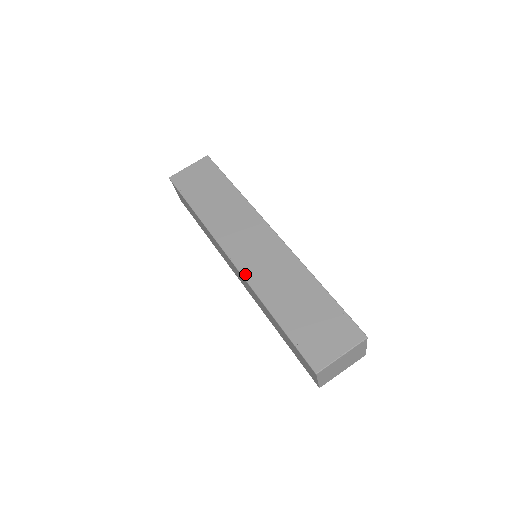
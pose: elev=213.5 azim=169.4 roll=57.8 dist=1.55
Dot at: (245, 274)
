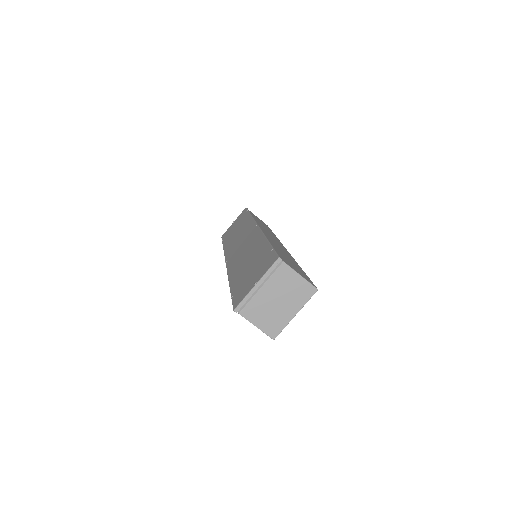
Dot at: (228, 267)
